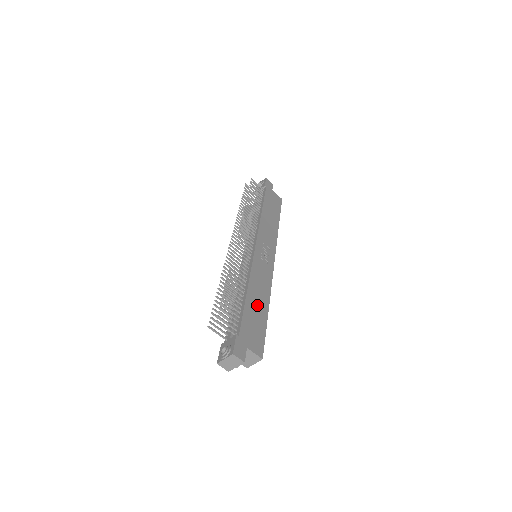
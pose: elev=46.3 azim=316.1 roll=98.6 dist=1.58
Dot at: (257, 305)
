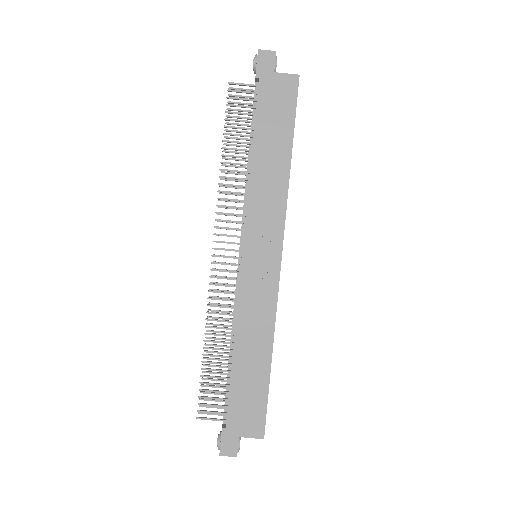
Dot at: (251, 365)
